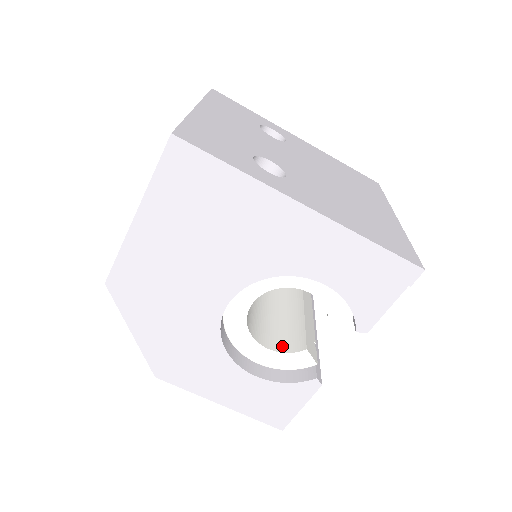
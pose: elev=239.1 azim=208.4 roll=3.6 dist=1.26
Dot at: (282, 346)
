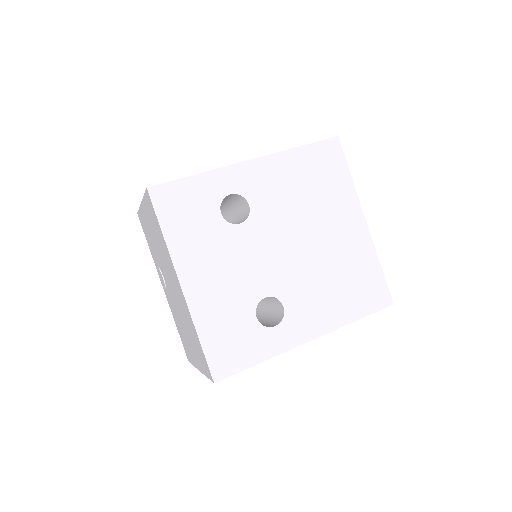
Dot at: occluded
